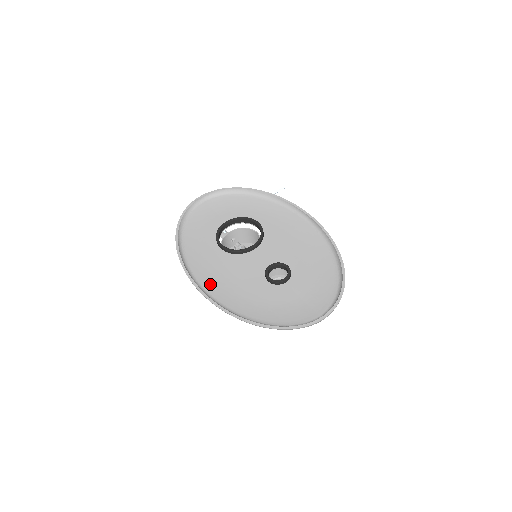
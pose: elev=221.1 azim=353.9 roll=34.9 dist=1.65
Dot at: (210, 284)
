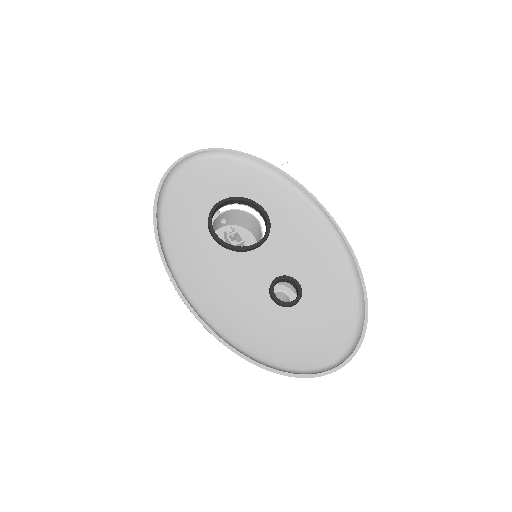
Dot at: (196, 290)
